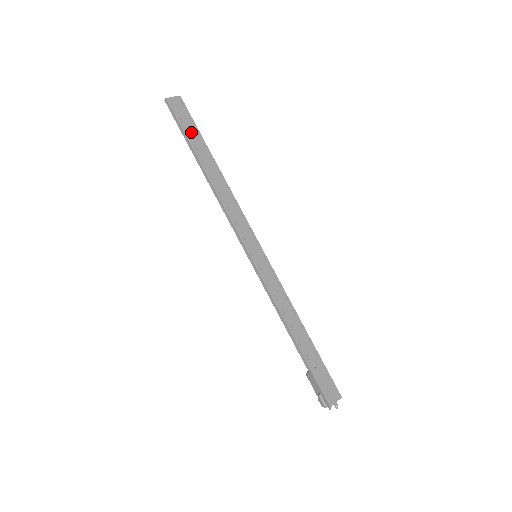
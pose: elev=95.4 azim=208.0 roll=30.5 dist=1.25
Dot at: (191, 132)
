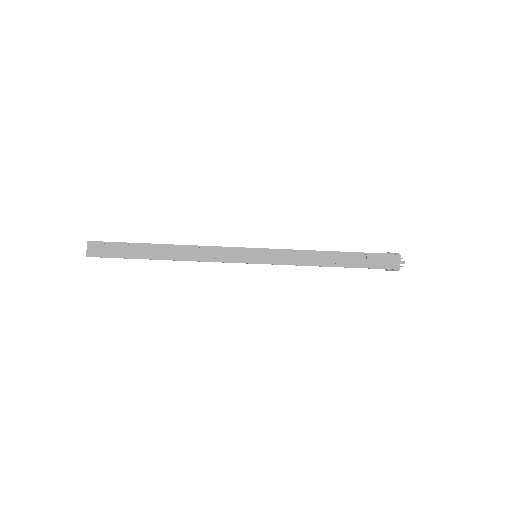
Dot at: (125, 251)
